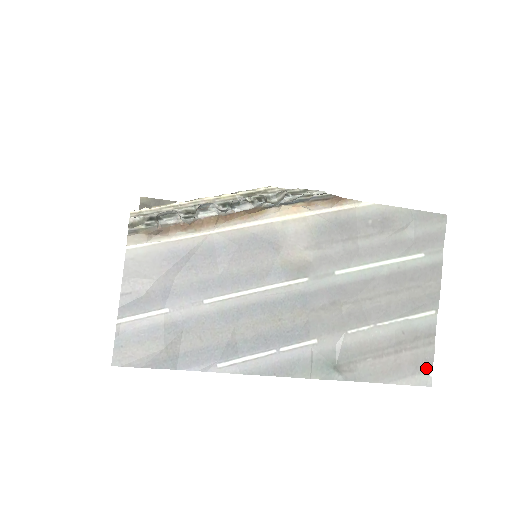
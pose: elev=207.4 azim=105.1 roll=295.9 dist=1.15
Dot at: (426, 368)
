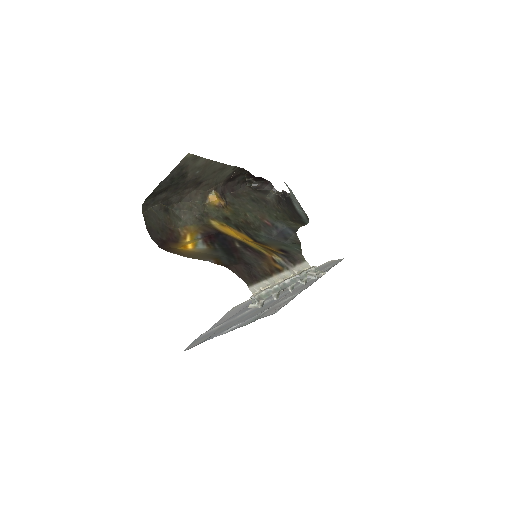
Dot at: occluded
